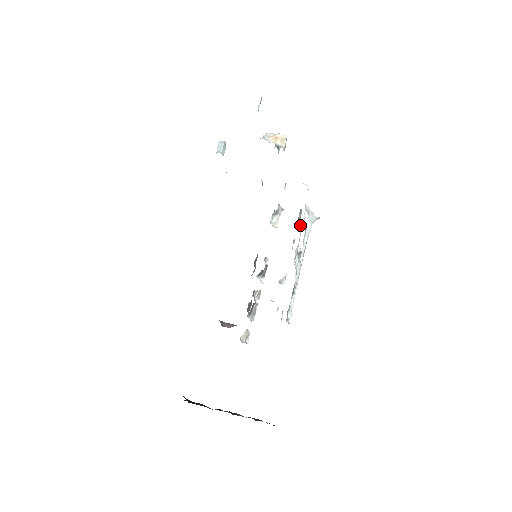
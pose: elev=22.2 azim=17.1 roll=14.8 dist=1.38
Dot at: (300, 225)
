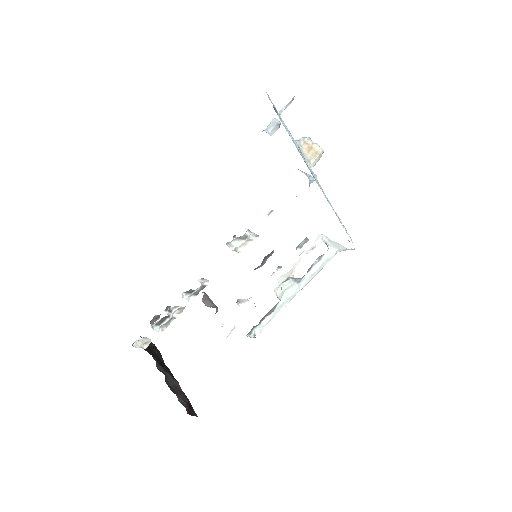
Dot at: (302, 252)
